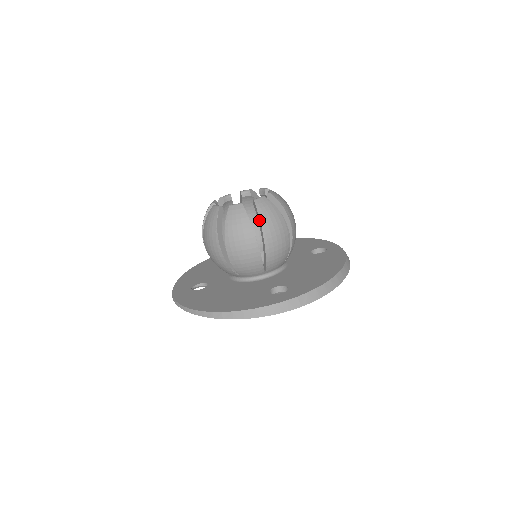
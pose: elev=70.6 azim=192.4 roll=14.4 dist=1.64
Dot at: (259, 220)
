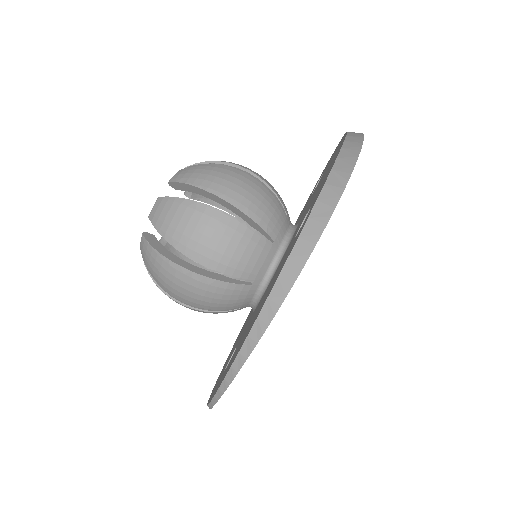
Dot at: (193, 188)
